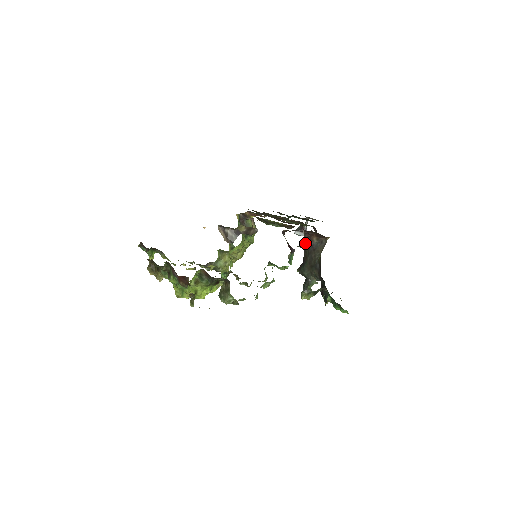
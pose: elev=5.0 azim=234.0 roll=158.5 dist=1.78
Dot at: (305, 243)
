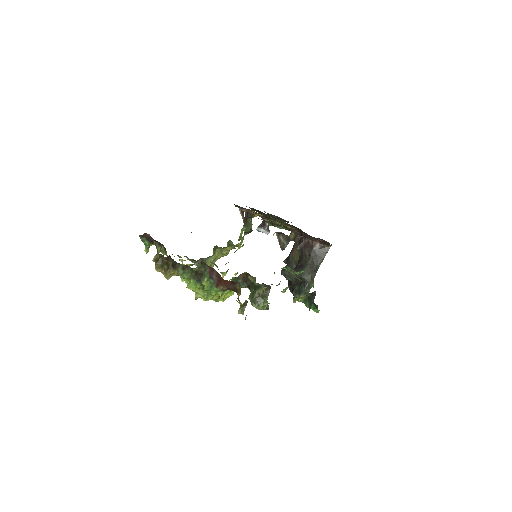
Dot at: (305, 247)
